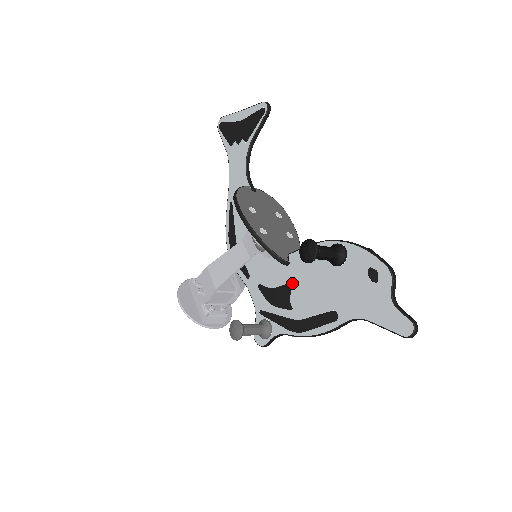
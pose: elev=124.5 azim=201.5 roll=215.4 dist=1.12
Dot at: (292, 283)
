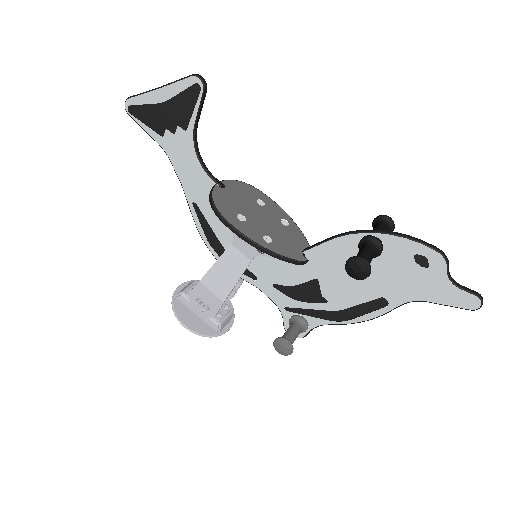
Dot at: (319, 279)
